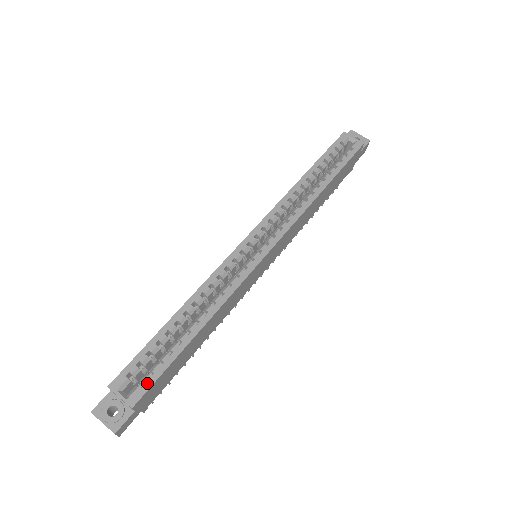
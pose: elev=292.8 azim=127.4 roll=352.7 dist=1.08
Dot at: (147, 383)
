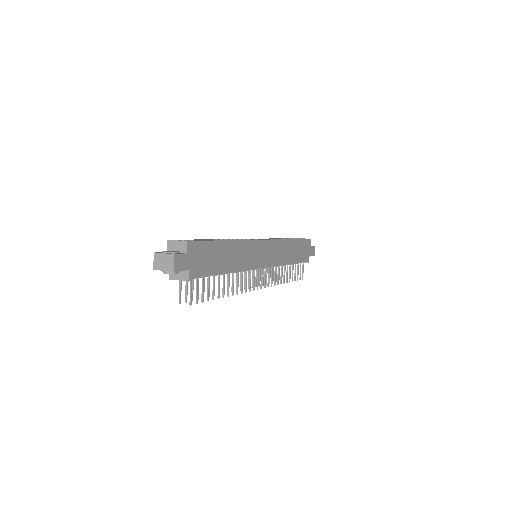
Dot at: (196, 240)
